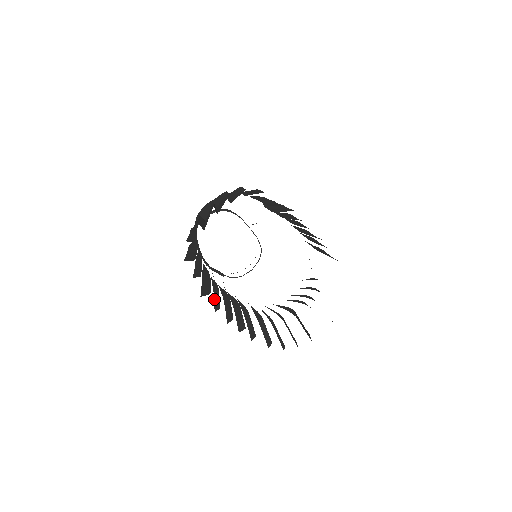
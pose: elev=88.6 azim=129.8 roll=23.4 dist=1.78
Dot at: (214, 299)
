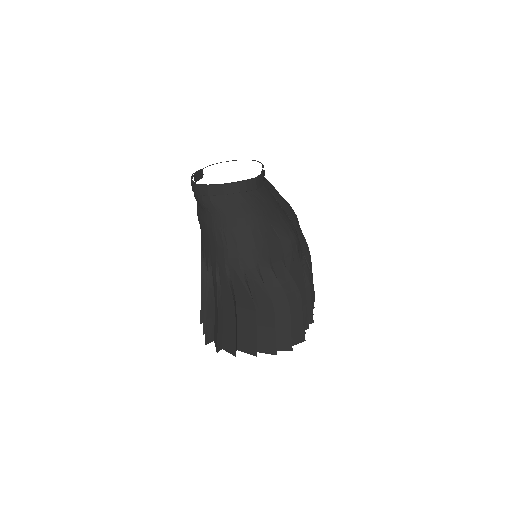
Dot at: occluded
